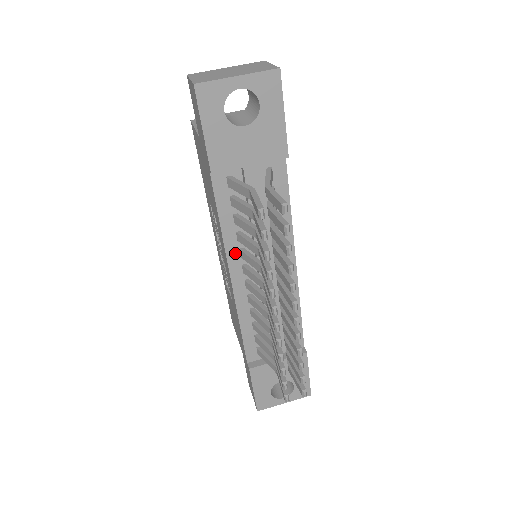
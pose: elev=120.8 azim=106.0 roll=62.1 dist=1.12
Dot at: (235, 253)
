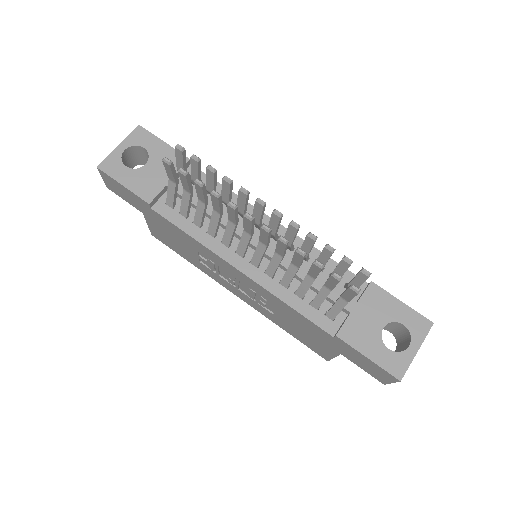
Dot at: (221, 248)
